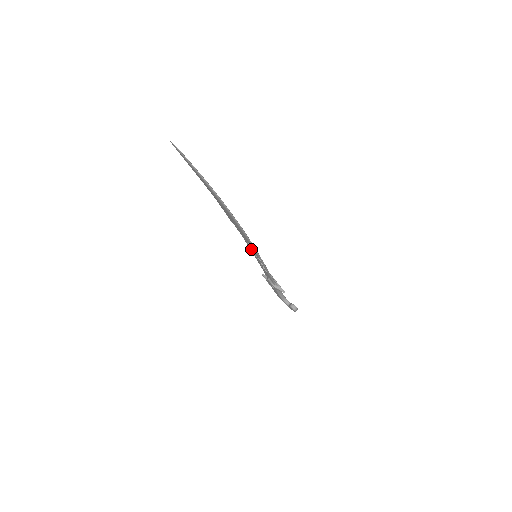
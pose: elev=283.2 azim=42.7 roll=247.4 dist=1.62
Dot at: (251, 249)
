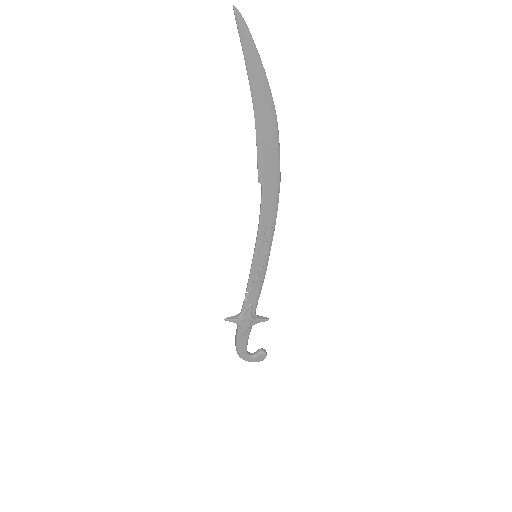
Dot at: (262, 237)
